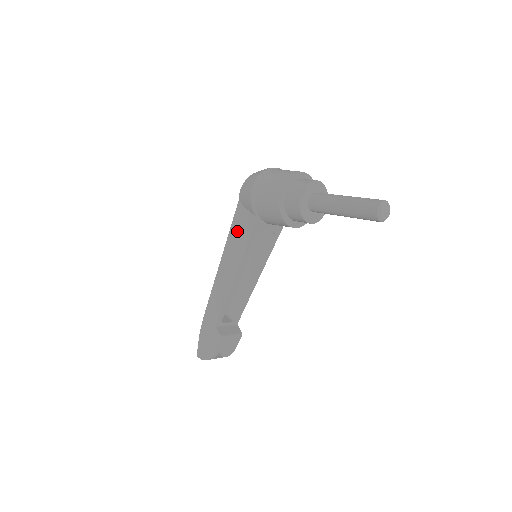
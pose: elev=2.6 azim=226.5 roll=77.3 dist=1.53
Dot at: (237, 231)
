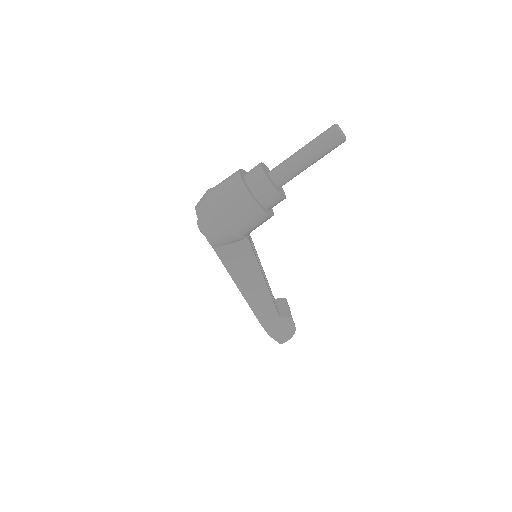
Dot at: (235, 263)
